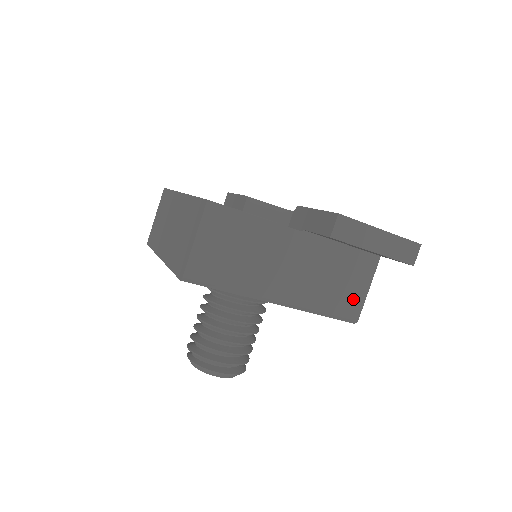
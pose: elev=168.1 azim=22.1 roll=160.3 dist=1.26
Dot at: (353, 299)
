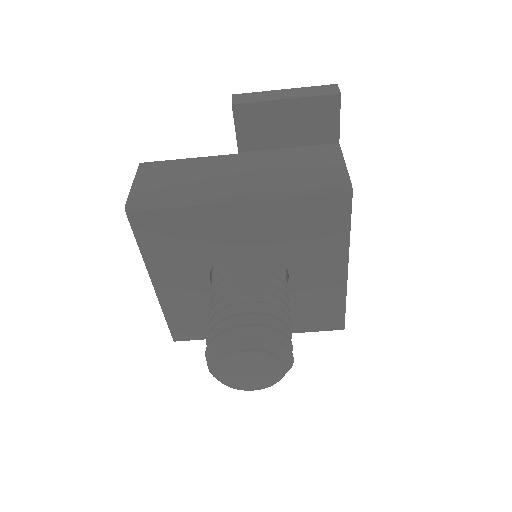
Dot at: (330, 174)
